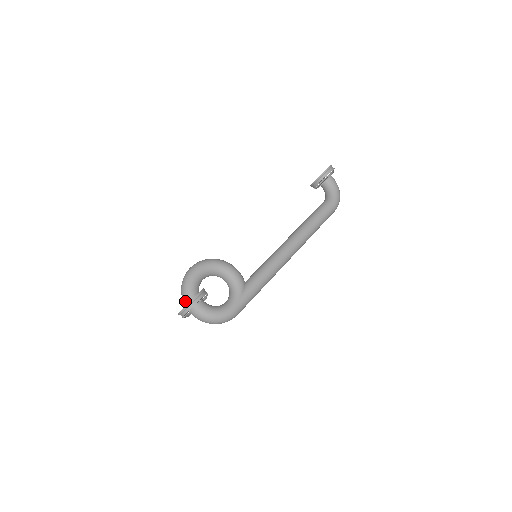
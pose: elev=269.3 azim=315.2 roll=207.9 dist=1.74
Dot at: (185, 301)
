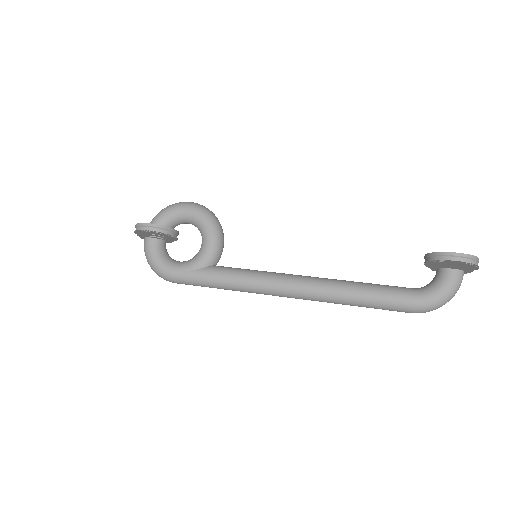
Dot at: (150, 222)
